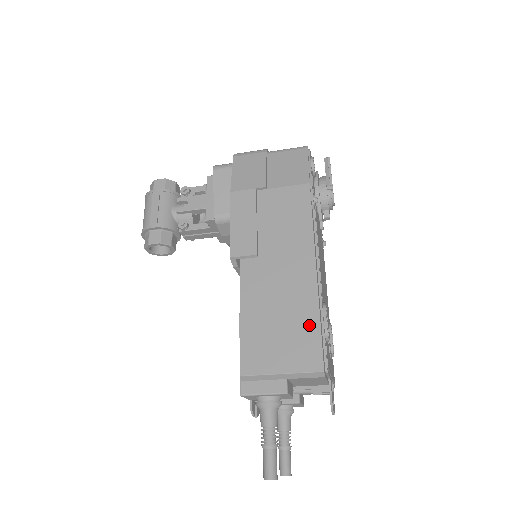
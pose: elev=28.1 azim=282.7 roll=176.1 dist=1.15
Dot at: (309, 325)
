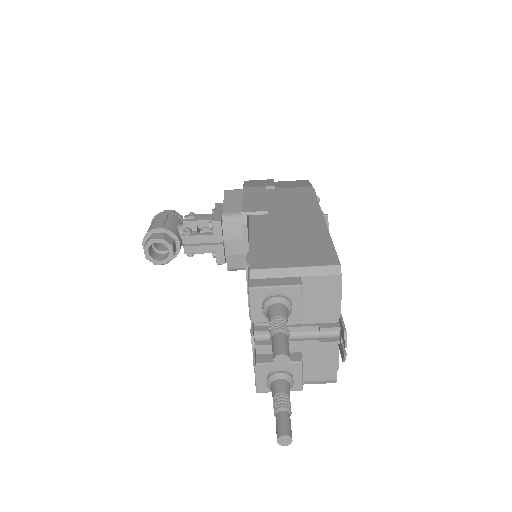
Dot at: (321, 242)
